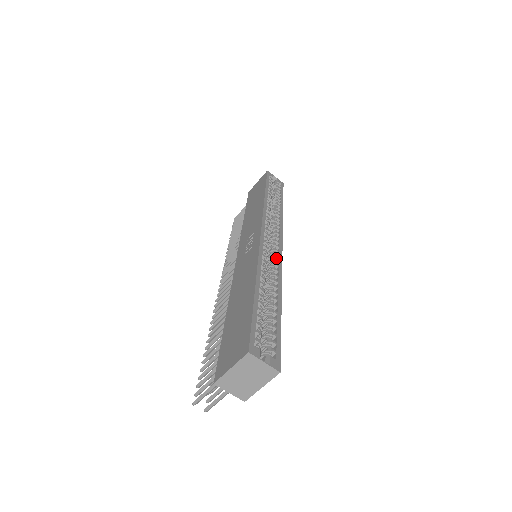
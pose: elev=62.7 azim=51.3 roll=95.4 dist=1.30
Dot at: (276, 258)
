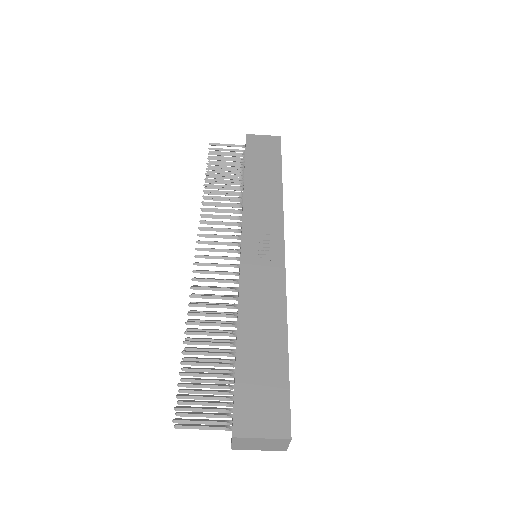
Dot at: occluded
